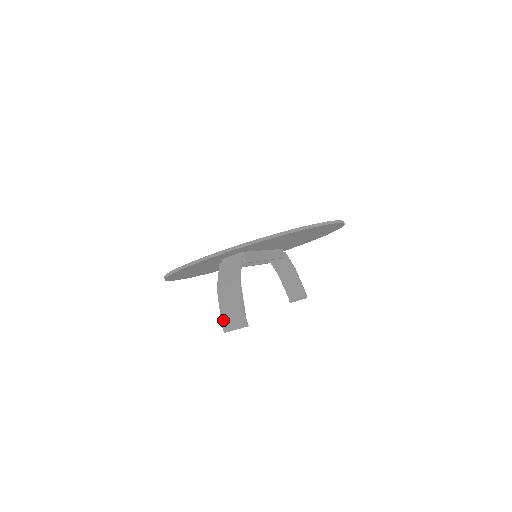
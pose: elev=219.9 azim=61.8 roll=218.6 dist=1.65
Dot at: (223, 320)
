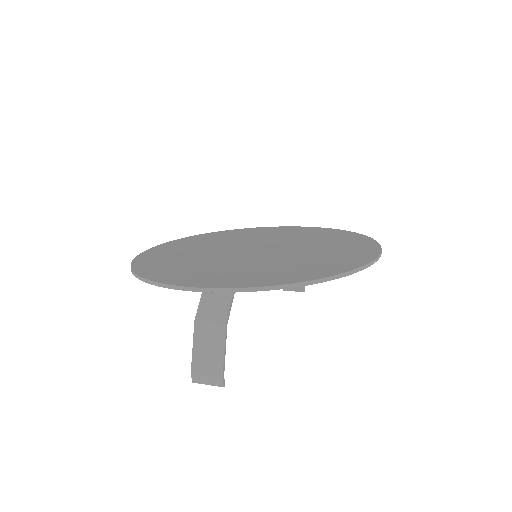
Dot at: (194, 368)
